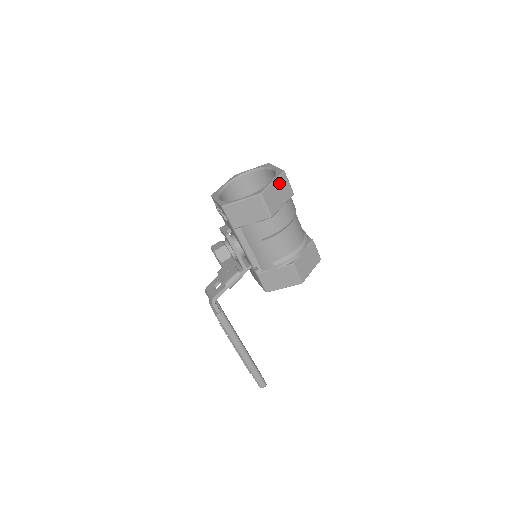
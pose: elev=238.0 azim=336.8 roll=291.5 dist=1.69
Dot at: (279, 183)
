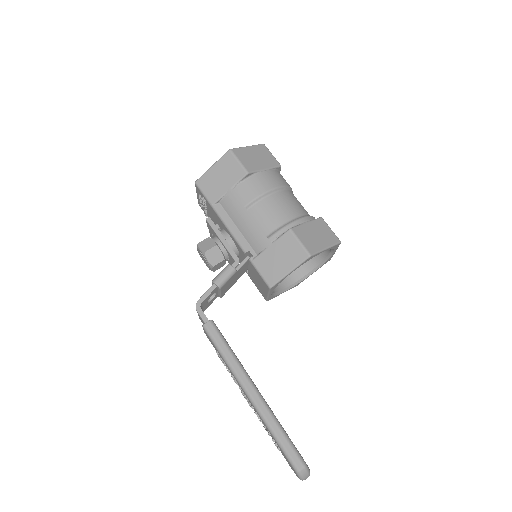
Dot at: (257, 150)
